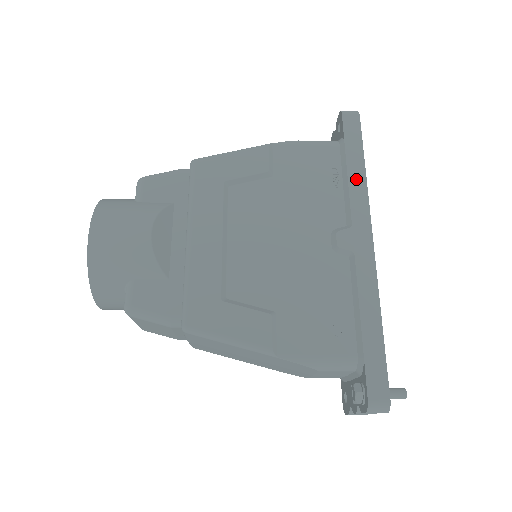
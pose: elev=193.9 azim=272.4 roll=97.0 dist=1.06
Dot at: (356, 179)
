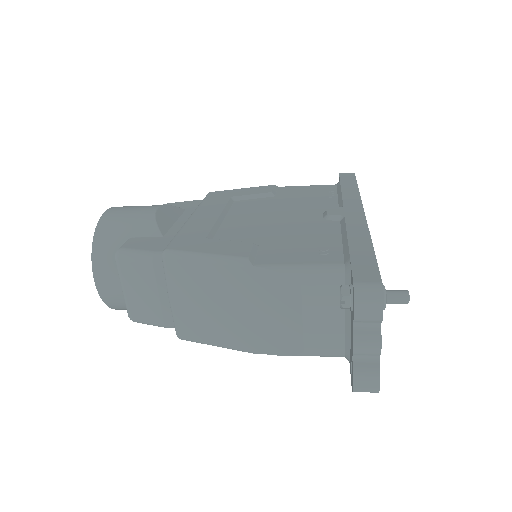
Dot at: (349, 191)
